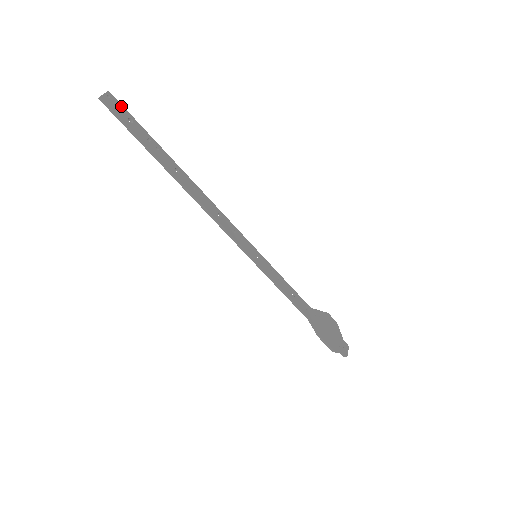
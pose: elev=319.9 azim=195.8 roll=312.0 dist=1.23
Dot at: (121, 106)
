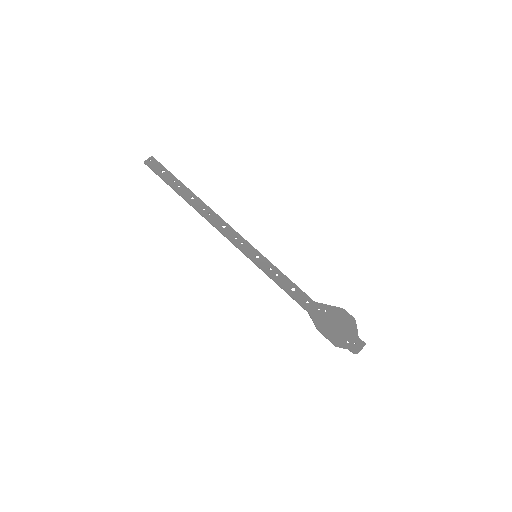
Dot at: (158, 163)
